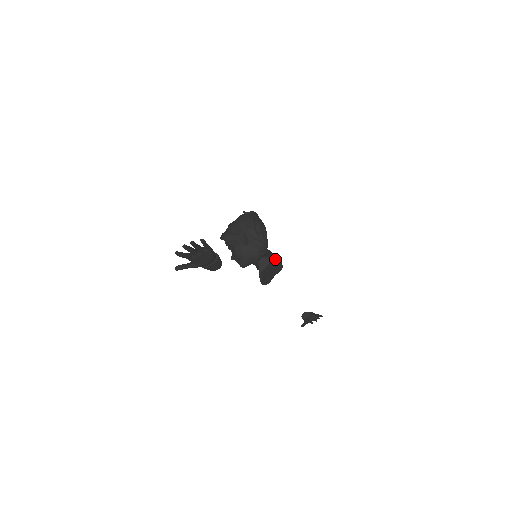
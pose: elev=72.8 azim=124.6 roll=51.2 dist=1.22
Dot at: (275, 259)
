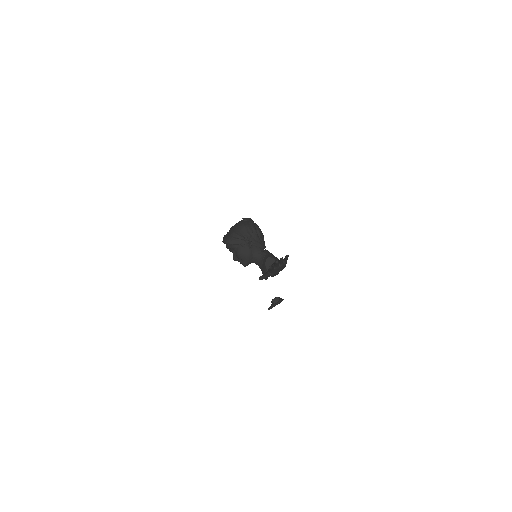
Dot at: (277, 258)
